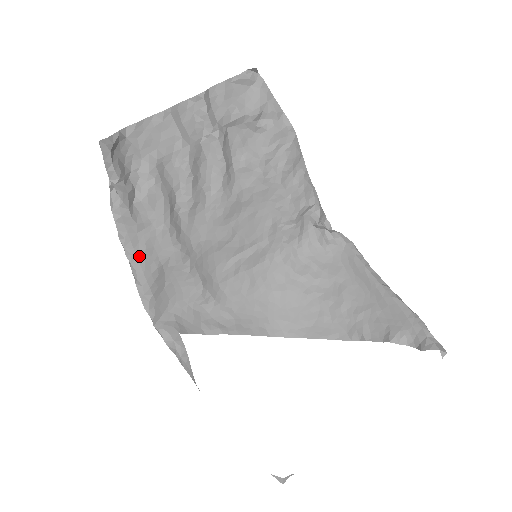
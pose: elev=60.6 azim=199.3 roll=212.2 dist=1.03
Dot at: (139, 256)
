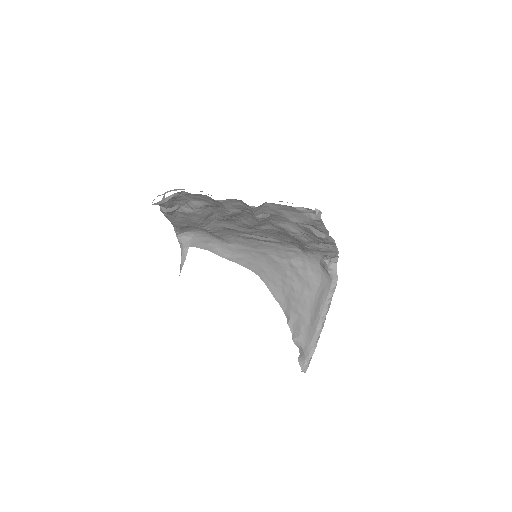
Dot at: (174, 221)
